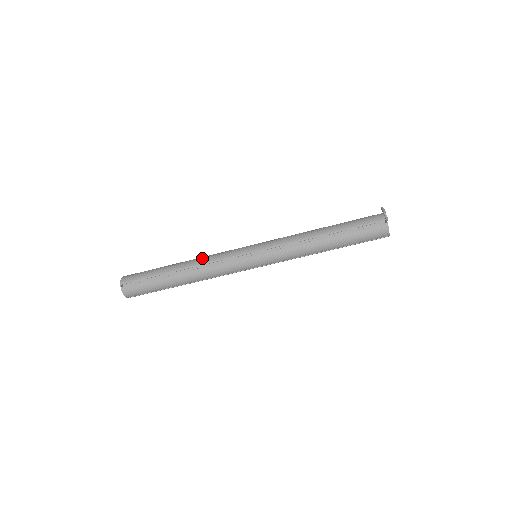
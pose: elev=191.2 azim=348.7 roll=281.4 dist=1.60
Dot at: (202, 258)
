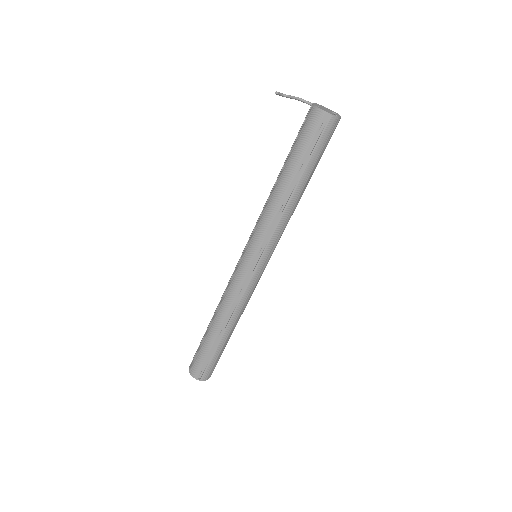
Dot at: occluded
